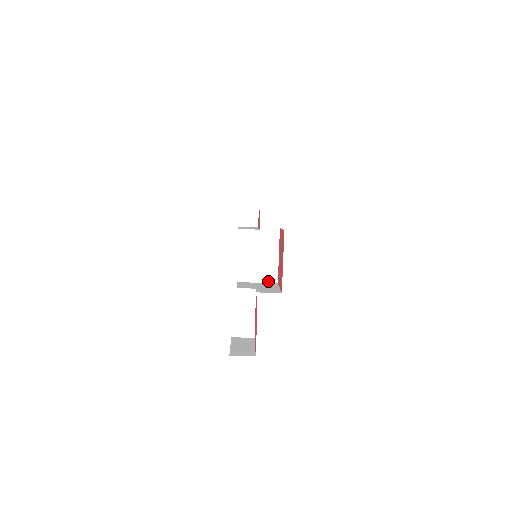
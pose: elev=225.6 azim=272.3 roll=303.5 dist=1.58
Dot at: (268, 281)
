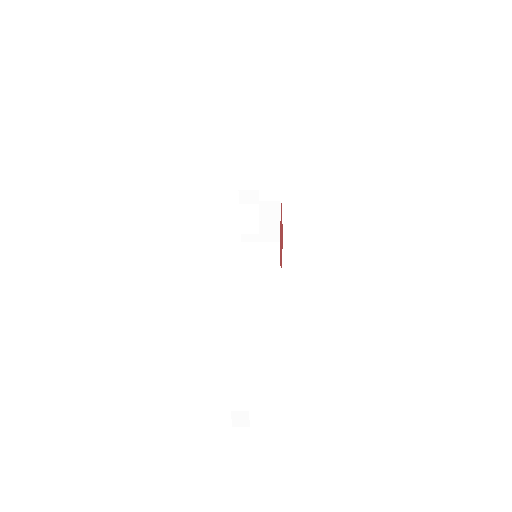
Dot at: (270, 241)
